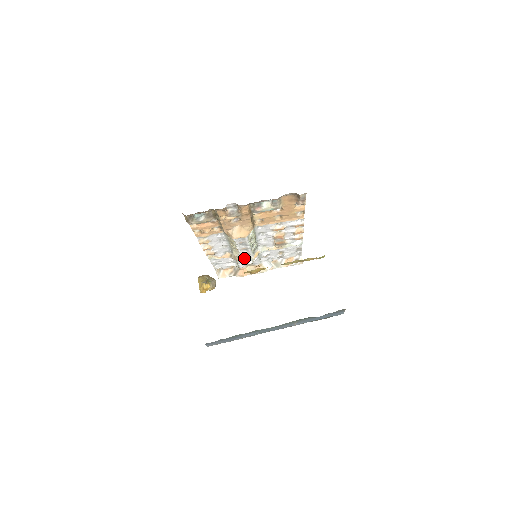
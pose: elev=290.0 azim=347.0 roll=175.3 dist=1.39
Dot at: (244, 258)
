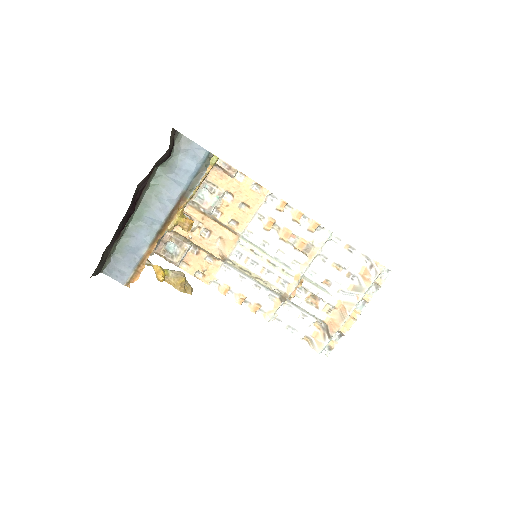
Dot at: (287, 289)
